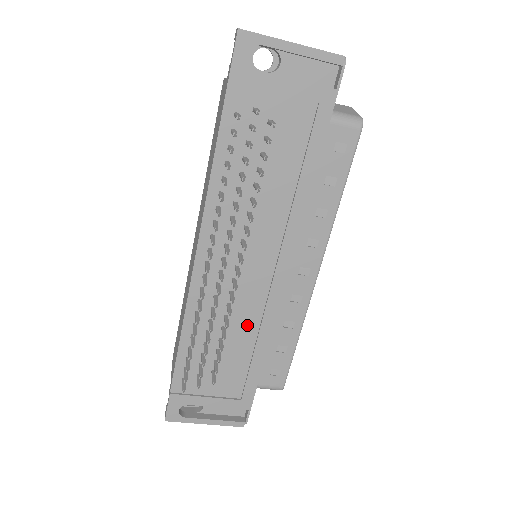
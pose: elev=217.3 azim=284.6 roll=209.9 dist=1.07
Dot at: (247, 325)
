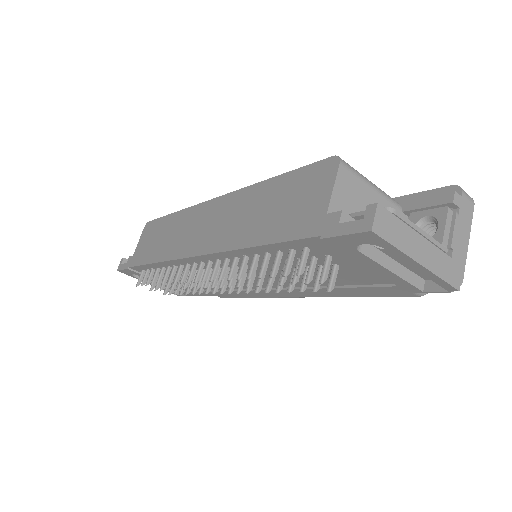
Dot at: occluded
